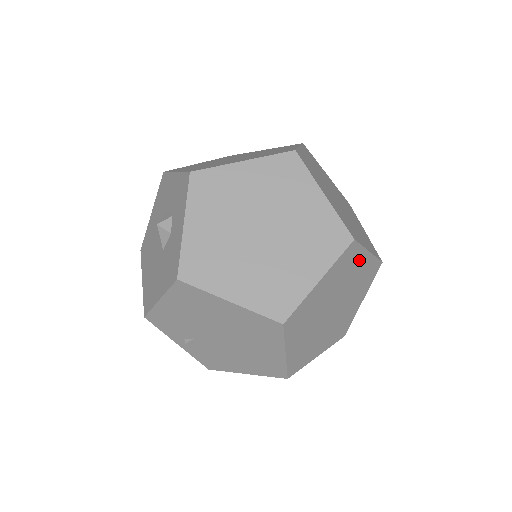
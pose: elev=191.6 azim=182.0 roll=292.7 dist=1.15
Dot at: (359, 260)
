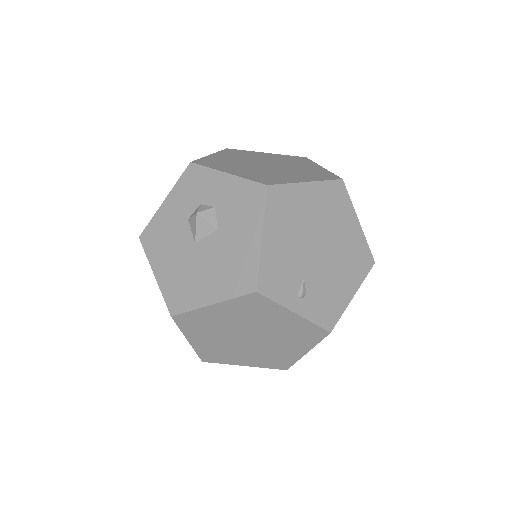
Dot at: occluded
